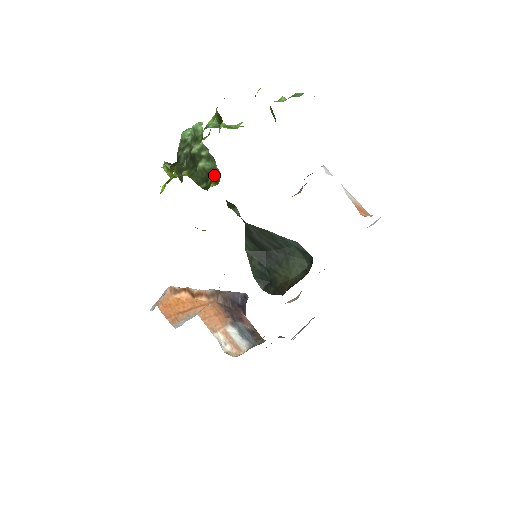
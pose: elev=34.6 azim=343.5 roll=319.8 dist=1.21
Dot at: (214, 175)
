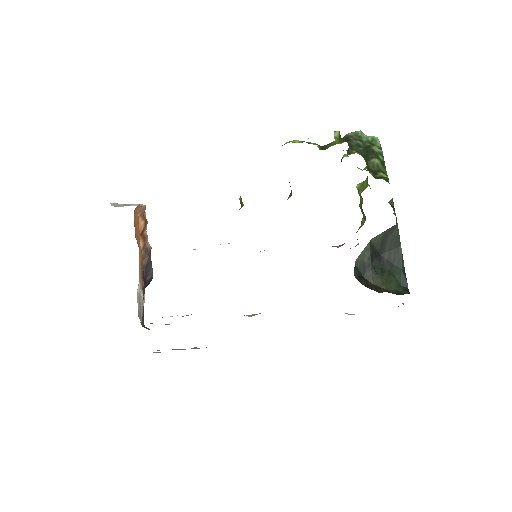
Dot at: (387, 176)
